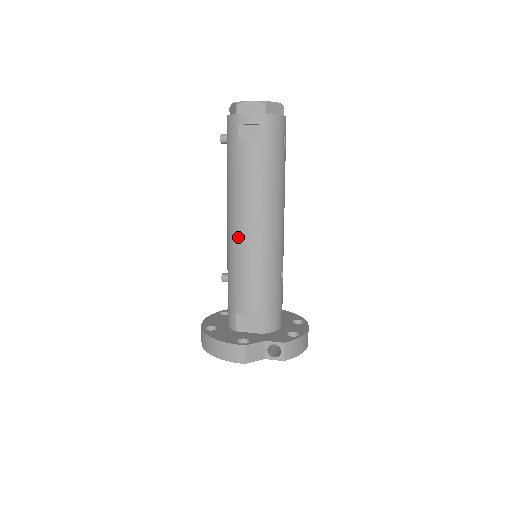
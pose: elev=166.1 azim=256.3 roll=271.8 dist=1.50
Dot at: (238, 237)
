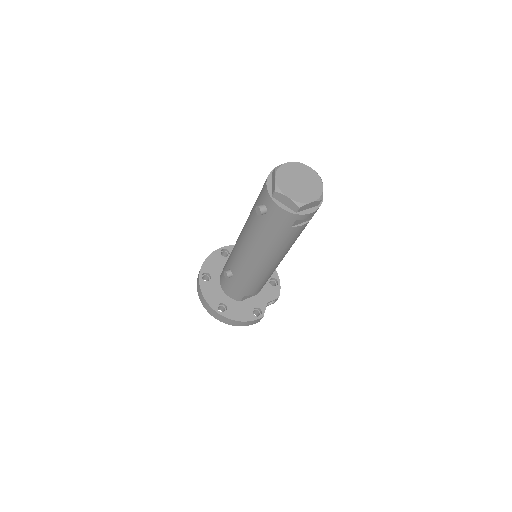
Dot at: (264, 269)
